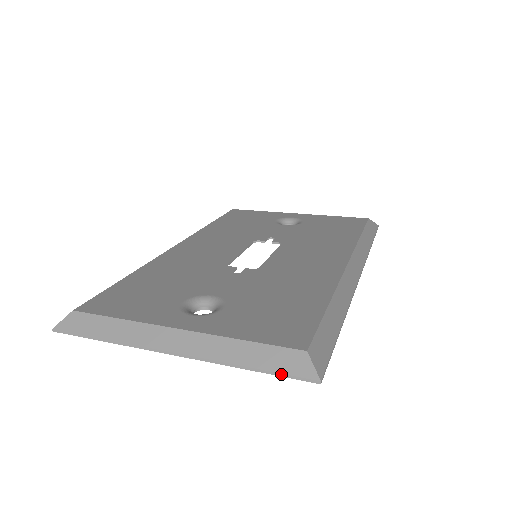
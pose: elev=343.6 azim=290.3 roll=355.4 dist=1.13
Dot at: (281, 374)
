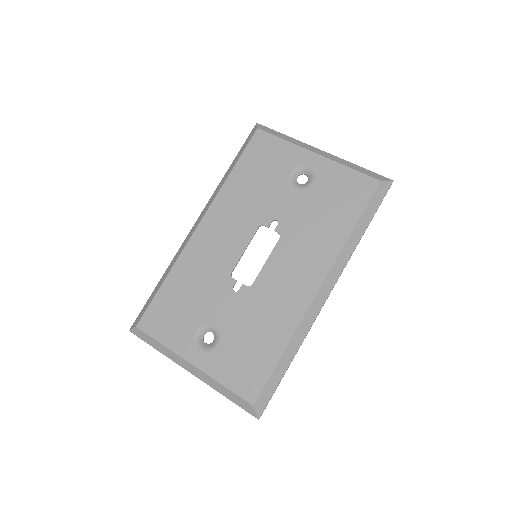
Dot at: occluded
